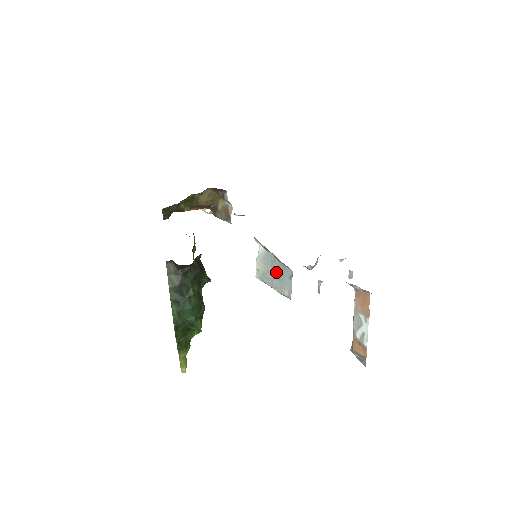
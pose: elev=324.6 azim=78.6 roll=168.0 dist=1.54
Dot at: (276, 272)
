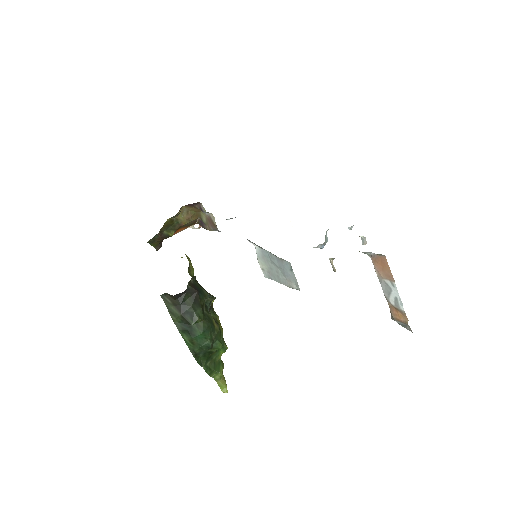
Dot at: (278, 267)
